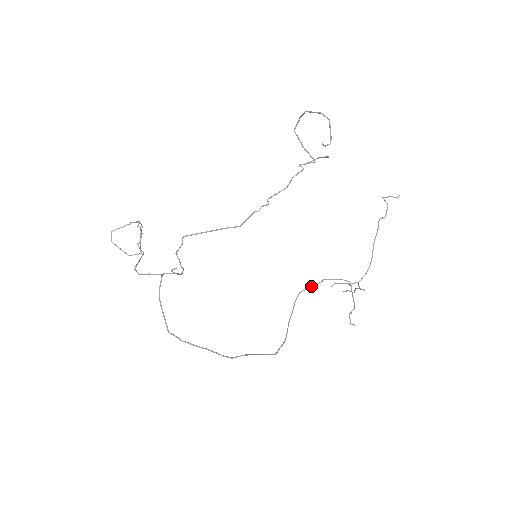
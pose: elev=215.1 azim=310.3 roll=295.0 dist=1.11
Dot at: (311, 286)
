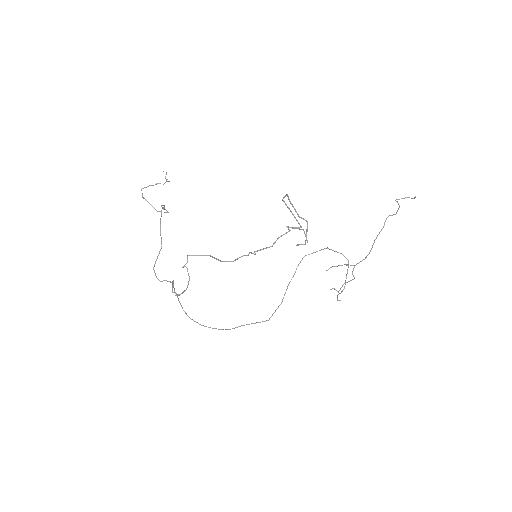
Dot at: (316, 251)
